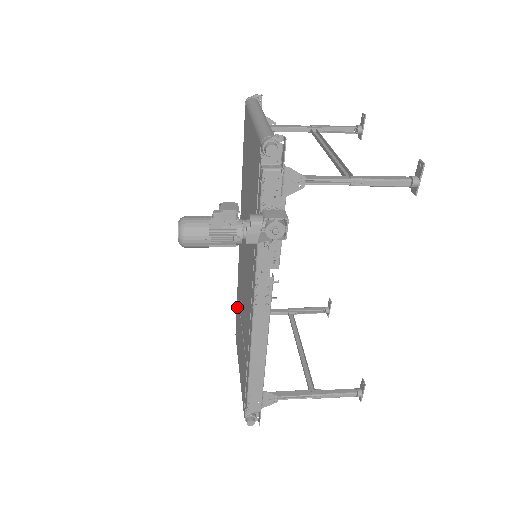
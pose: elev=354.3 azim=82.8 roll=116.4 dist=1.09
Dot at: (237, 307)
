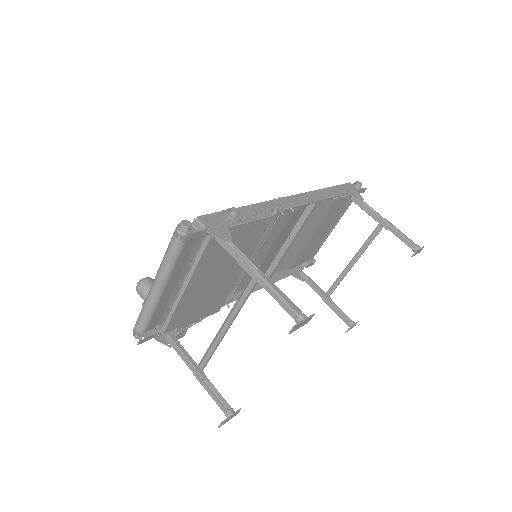
Dot at: occluded
